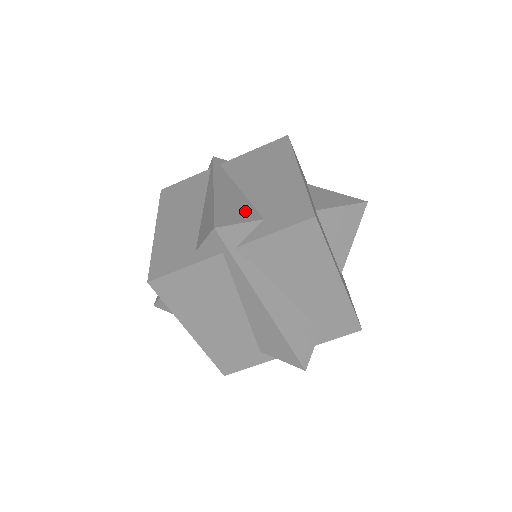
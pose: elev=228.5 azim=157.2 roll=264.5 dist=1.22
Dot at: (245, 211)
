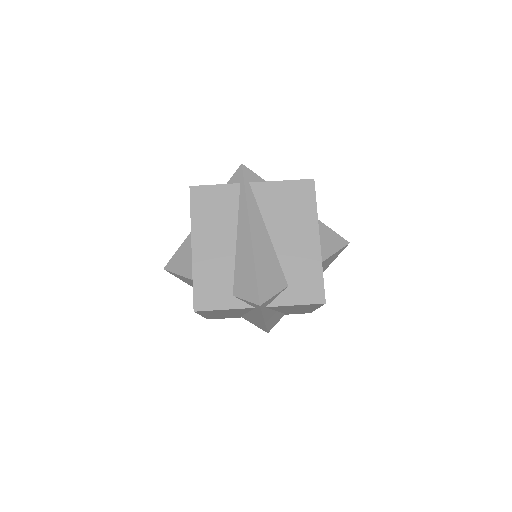
Dot at: (276, 275)
